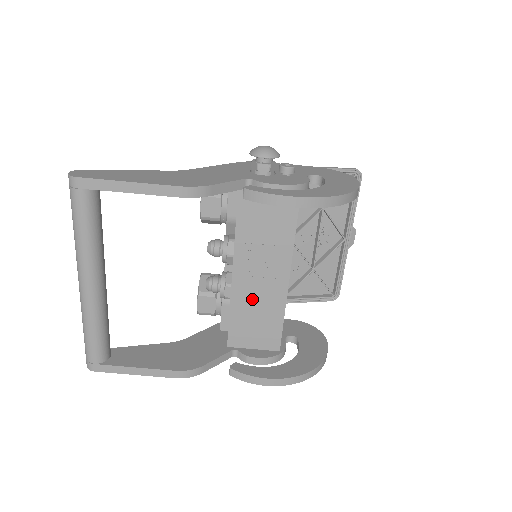
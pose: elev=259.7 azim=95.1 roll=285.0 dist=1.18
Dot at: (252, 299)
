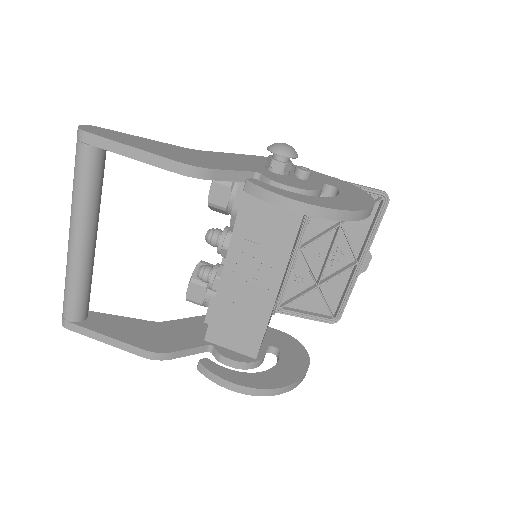
Dot at: (238, 298)
